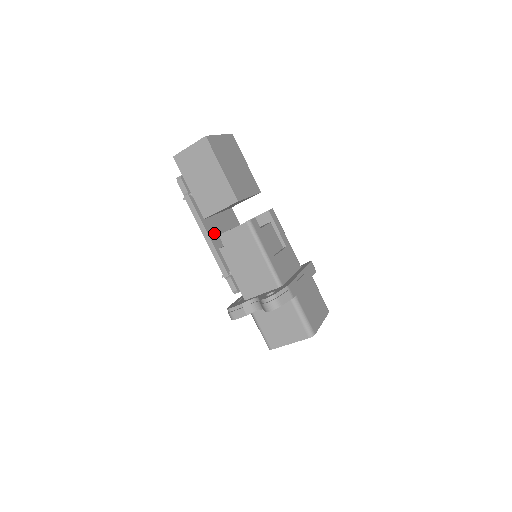
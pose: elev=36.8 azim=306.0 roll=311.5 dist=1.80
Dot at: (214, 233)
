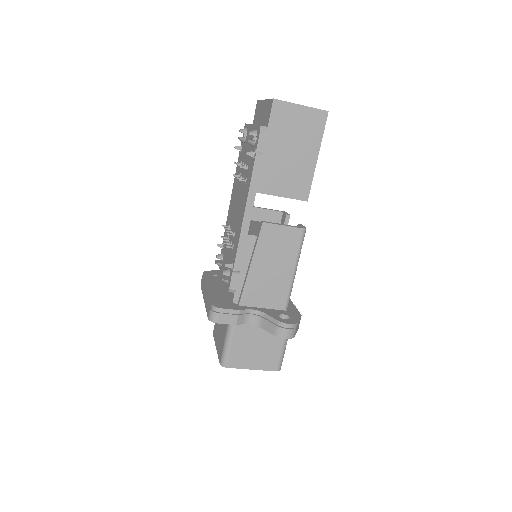
Dot at: occluded
